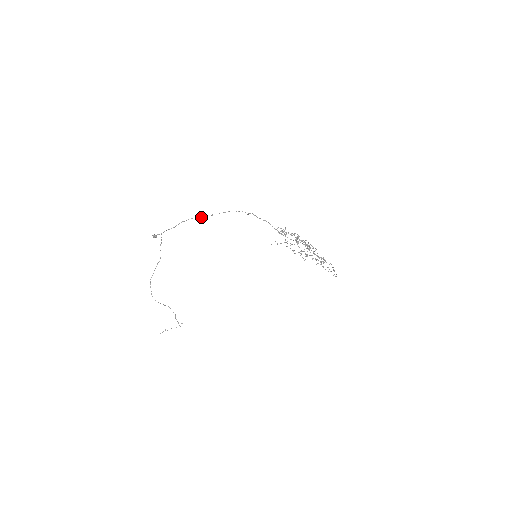
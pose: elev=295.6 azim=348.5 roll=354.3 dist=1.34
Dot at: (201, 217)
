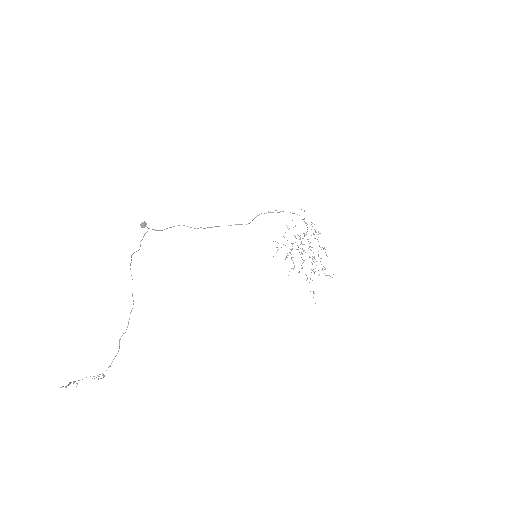
Dot at: (194, 228)
